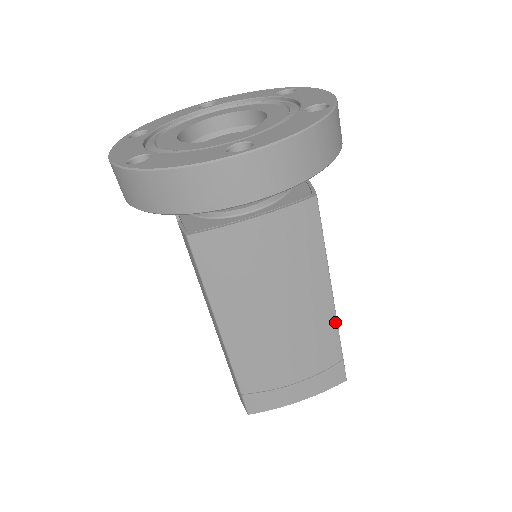
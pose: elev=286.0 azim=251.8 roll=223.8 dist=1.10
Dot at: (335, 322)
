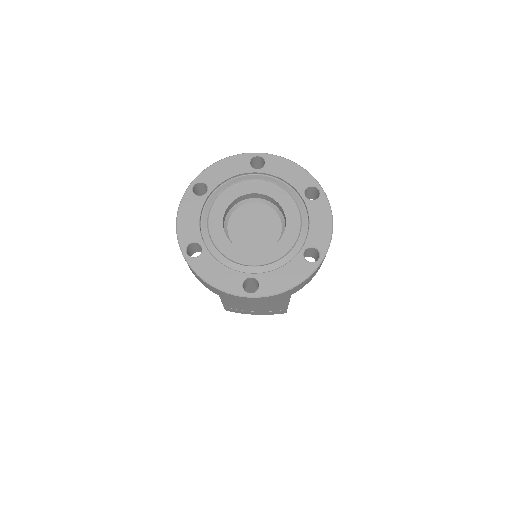
Dot at: (288, 303)
